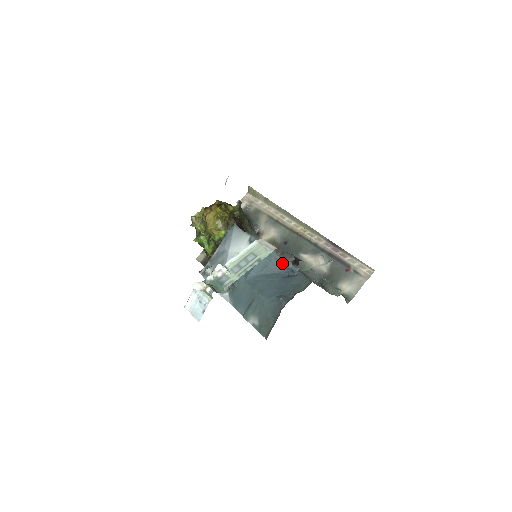
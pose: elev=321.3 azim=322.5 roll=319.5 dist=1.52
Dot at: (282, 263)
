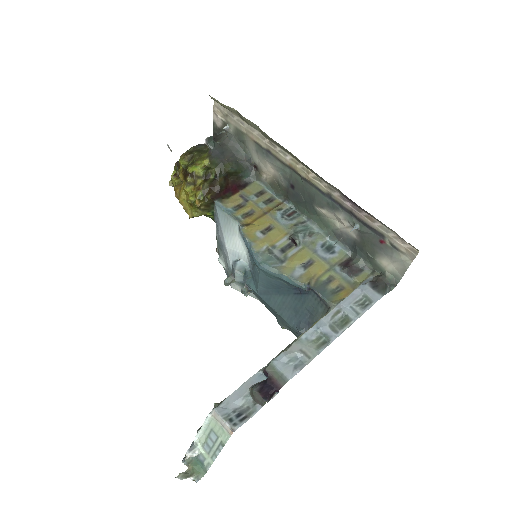
Dot at: (285, 281)
